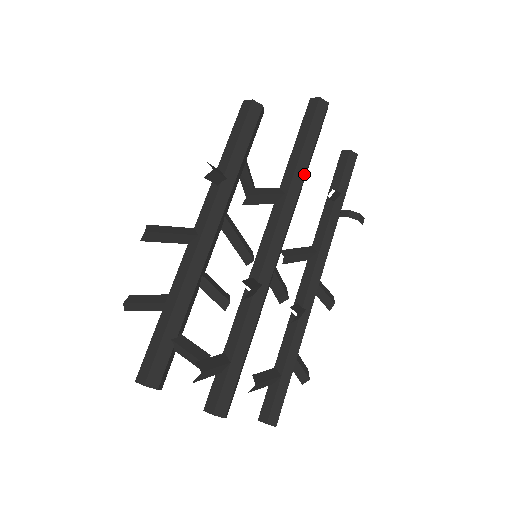
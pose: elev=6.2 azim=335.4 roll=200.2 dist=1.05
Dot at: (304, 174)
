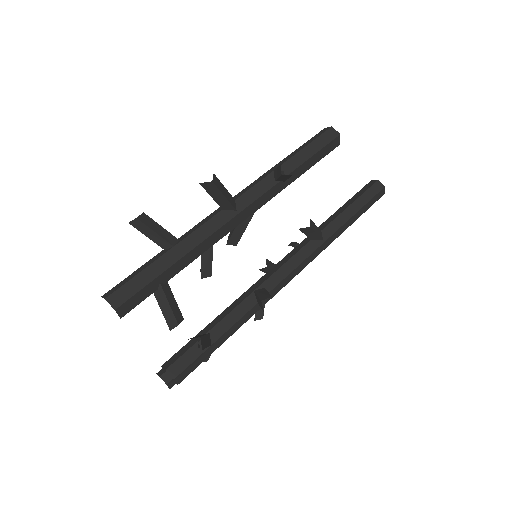
Dot at: (340, 234)
